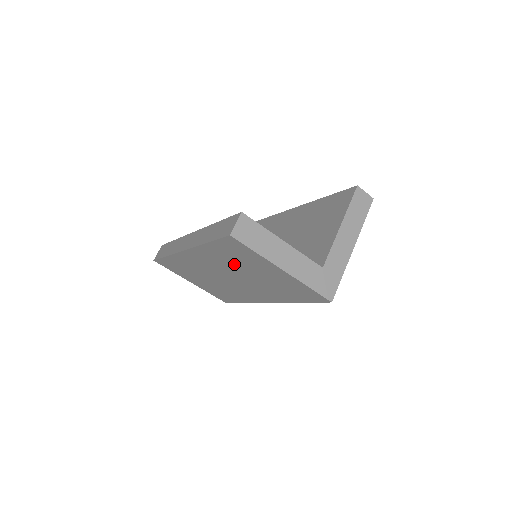
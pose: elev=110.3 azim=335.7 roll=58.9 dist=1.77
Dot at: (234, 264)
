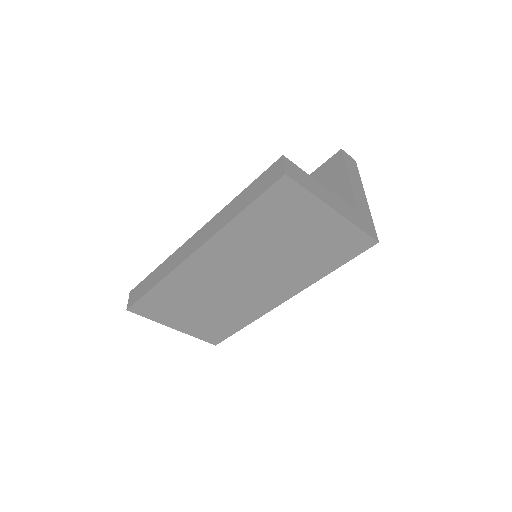
Dot at: (266, 239)
